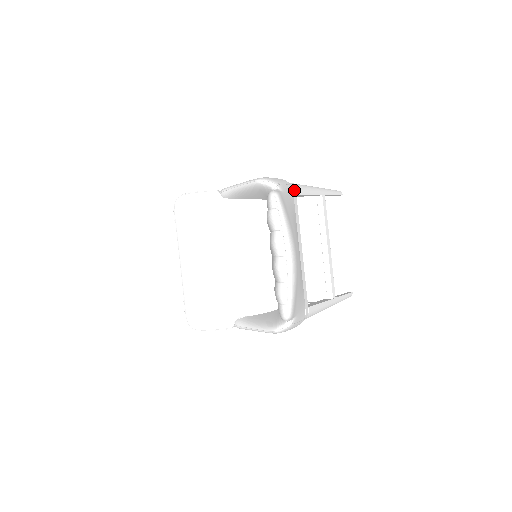
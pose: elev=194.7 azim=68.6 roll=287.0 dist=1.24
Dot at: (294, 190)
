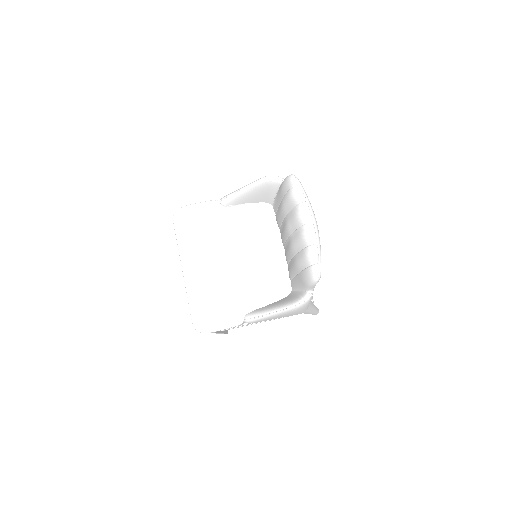
Dot at: occluded
